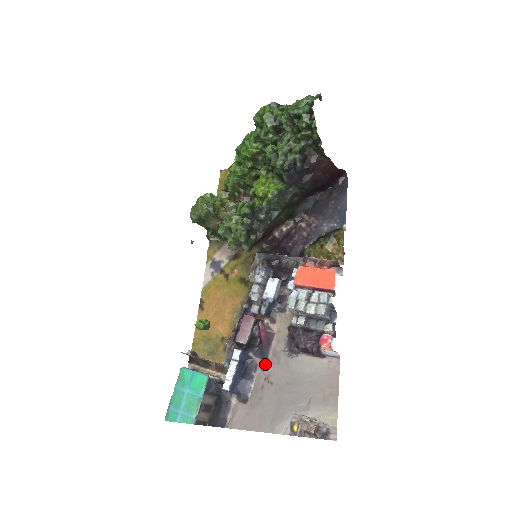
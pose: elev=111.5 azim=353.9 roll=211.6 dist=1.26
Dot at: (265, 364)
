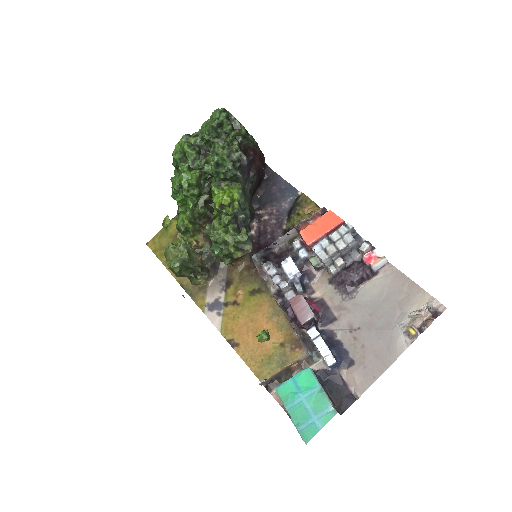
Dot at: (339, 323)
